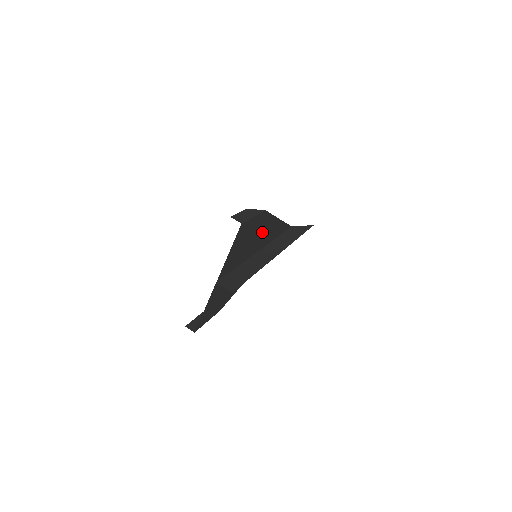
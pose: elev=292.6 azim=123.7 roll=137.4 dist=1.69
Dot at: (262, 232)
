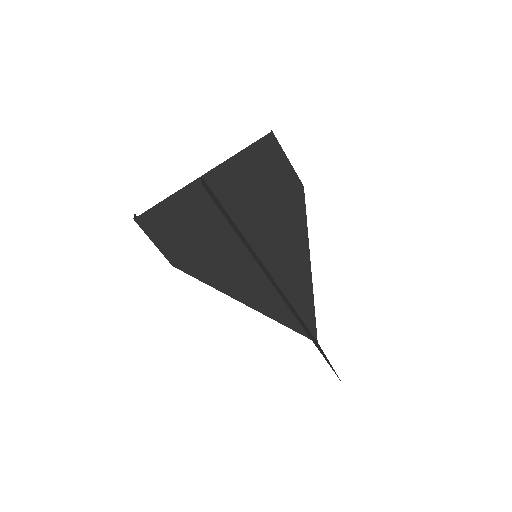
Dot at: (283, 230)
